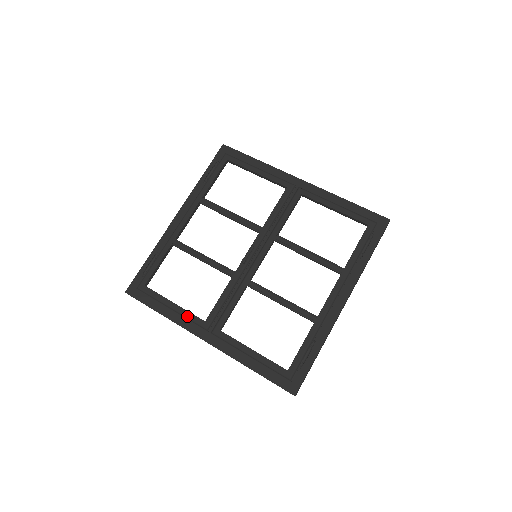
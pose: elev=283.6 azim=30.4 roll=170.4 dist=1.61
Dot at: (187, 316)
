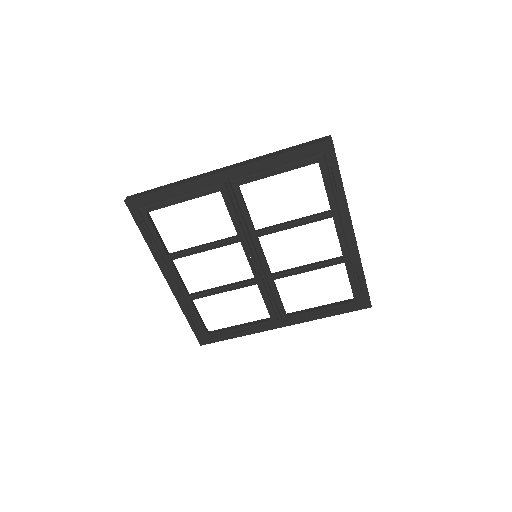
Dot at: (257, 327)
